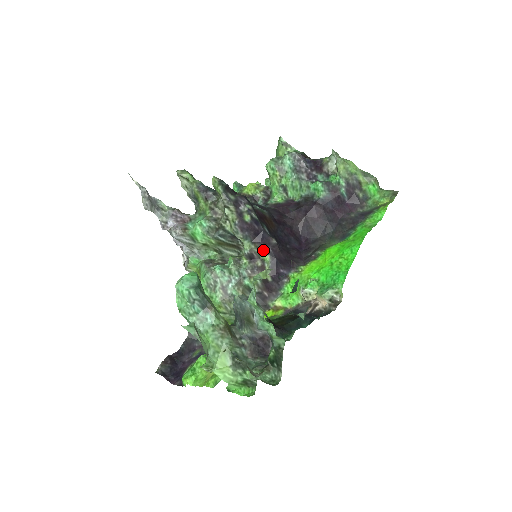
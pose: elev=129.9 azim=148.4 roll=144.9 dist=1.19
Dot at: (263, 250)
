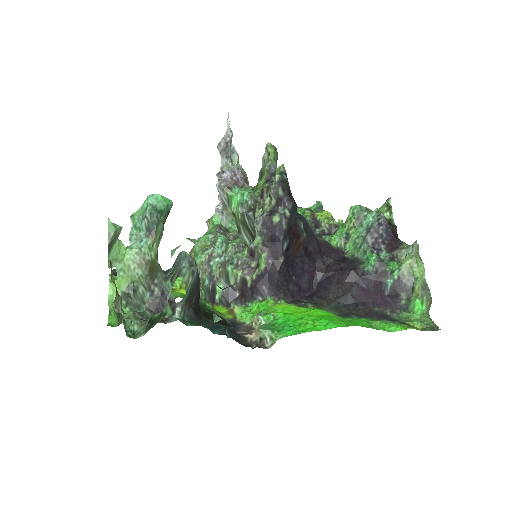
Dot at: (265, 256)
